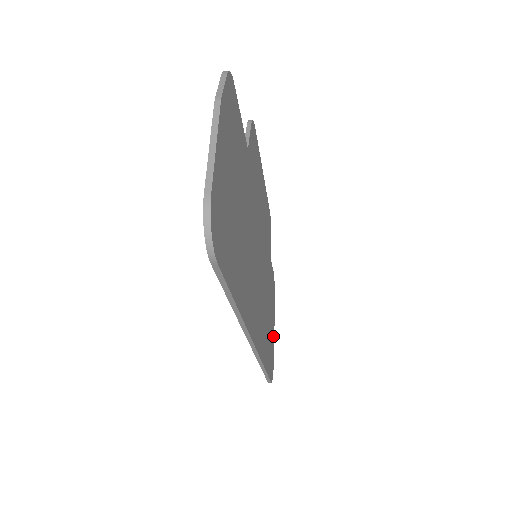
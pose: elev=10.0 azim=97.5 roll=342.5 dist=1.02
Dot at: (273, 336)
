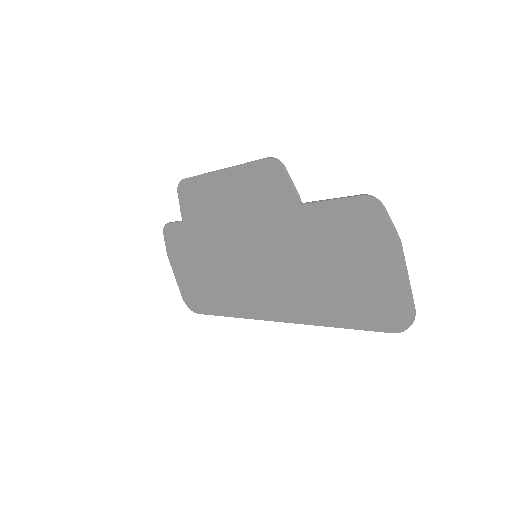
Dot at: (181, 275)
